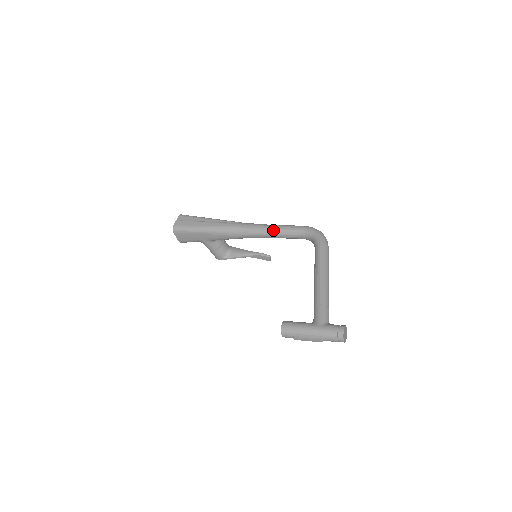
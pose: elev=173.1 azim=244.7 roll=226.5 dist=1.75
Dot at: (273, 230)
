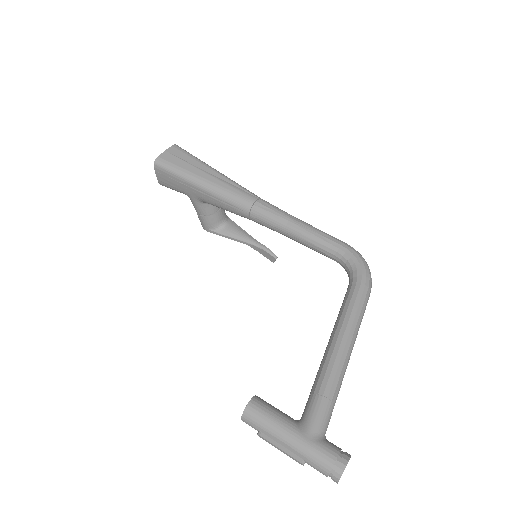
Dot at: (297, 229)
